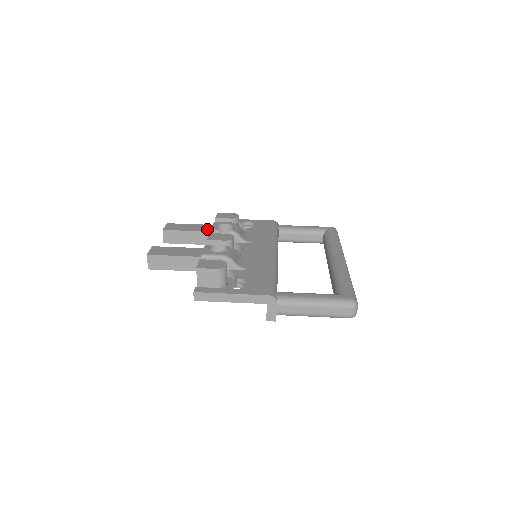
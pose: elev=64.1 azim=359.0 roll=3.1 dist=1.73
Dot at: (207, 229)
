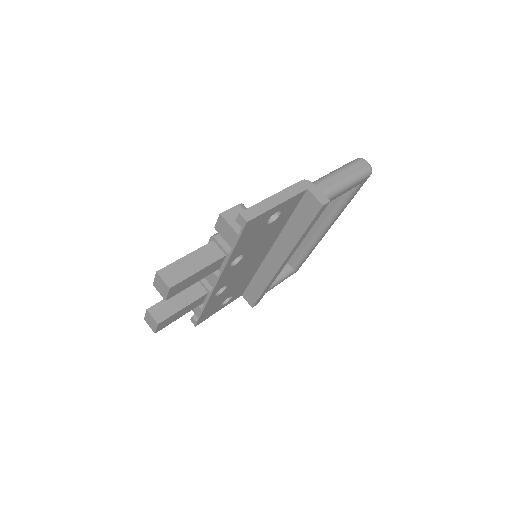
Dot at: occluded
